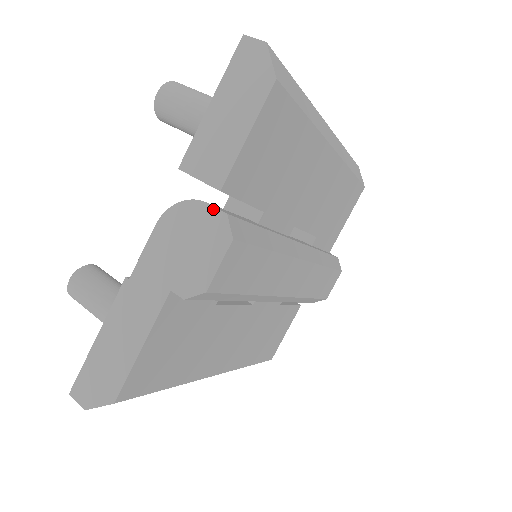
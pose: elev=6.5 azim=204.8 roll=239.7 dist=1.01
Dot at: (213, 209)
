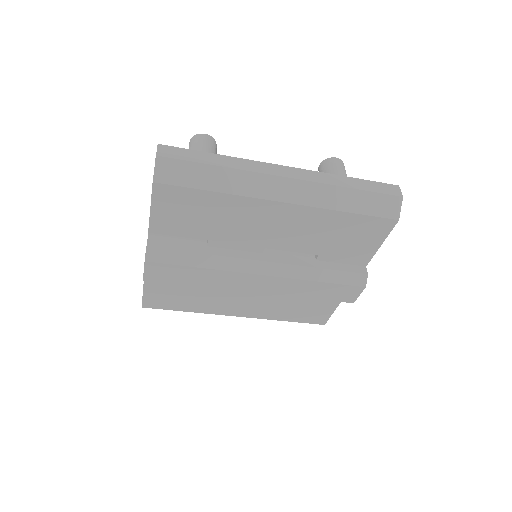
Dot at: (147, 240)
